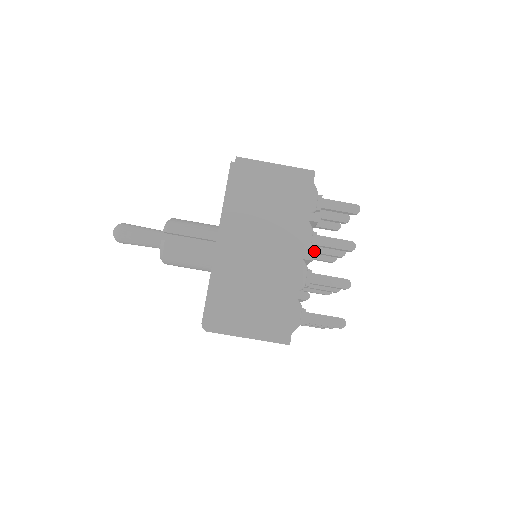
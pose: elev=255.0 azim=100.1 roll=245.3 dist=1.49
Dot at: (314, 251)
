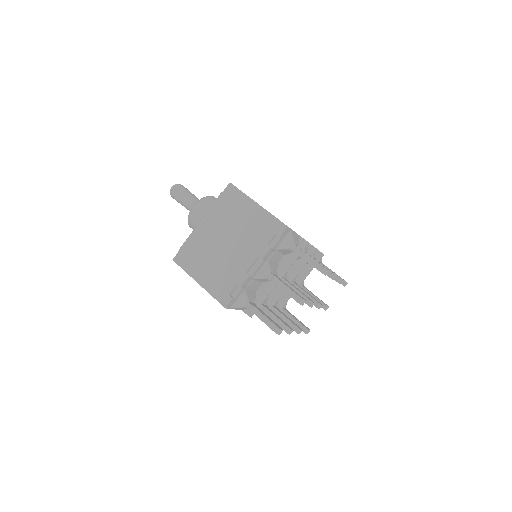
Dot at: (299, 287)
